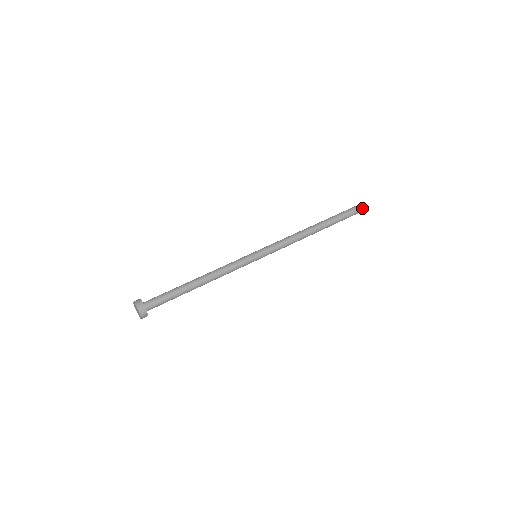
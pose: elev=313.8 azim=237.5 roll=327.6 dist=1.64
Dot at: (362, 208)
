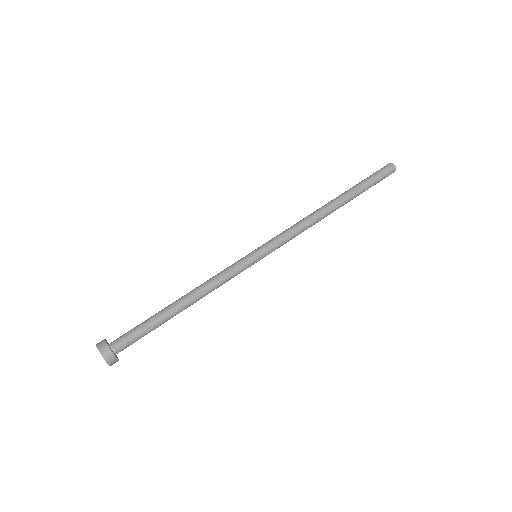
Dot at: (391, 173)
